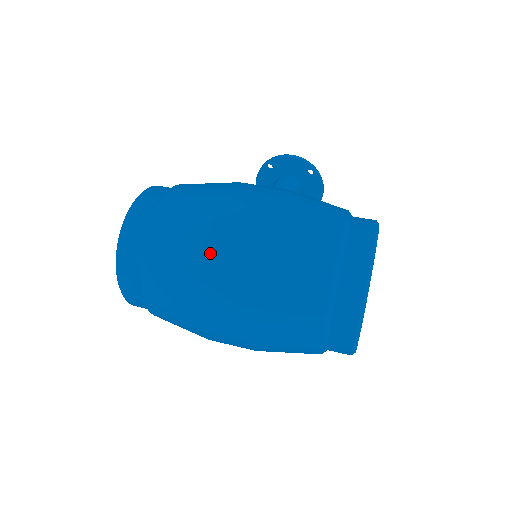
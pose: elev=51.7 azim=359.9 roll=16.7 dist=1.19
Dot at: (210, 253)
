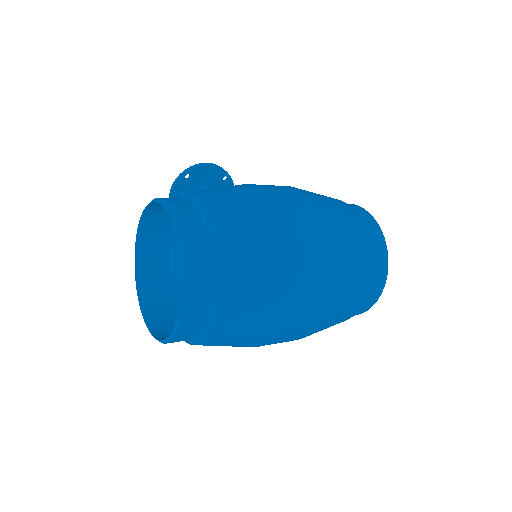
Dot at: (295, 247)
